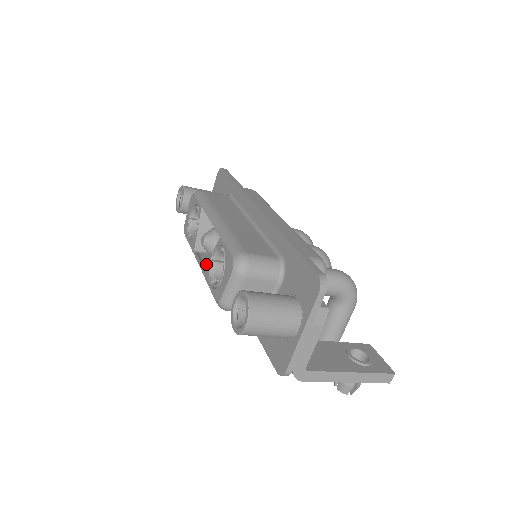
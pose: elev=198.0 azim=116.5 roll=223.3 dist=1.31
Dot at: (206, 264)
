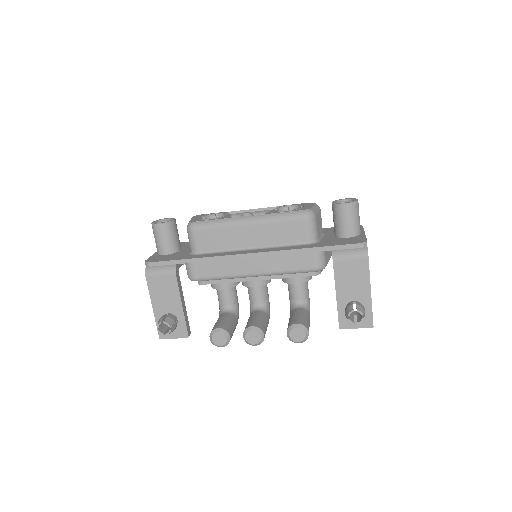
Dot at: (267, 212)
